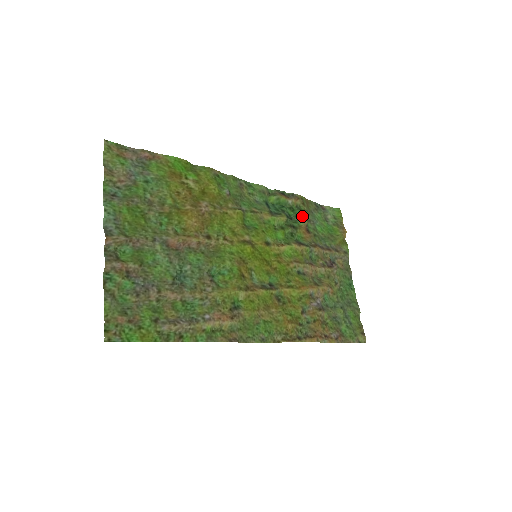
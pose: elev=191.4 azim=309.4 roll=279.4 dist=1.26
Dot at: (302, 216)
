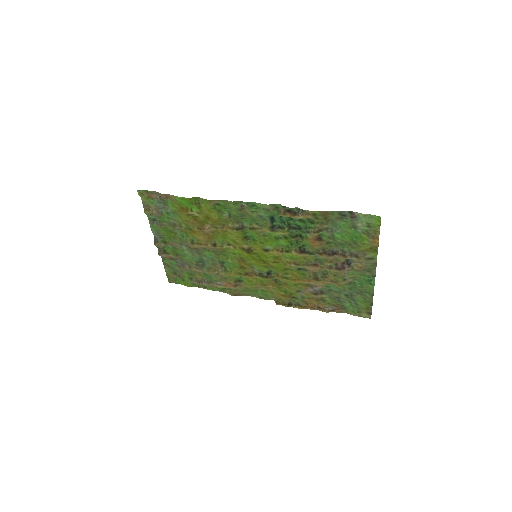
Dot at: (312, 229)
